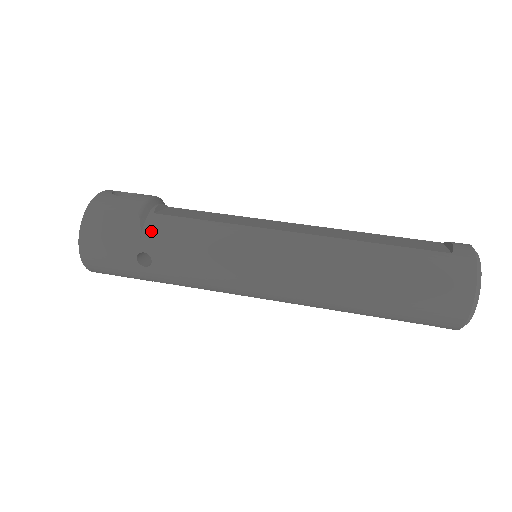
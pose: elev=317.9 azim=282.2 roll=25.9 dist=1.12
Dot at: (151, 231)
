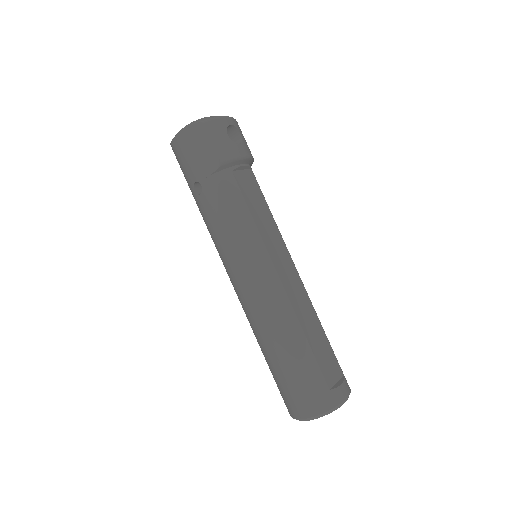
Dot at: (217, 181)
